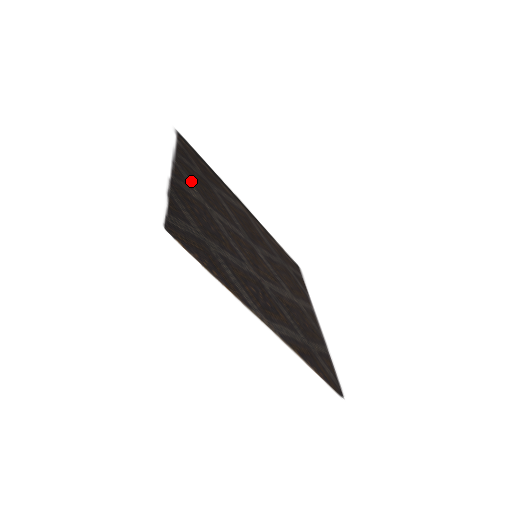
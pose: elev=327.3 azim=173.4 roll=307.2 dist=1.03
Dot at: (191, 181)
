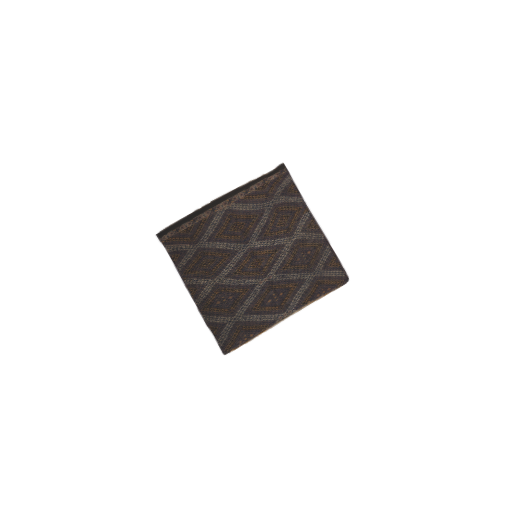
Dot at: (199, 278)
